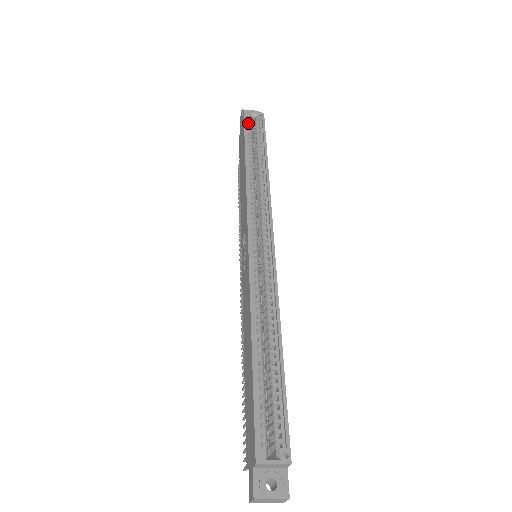
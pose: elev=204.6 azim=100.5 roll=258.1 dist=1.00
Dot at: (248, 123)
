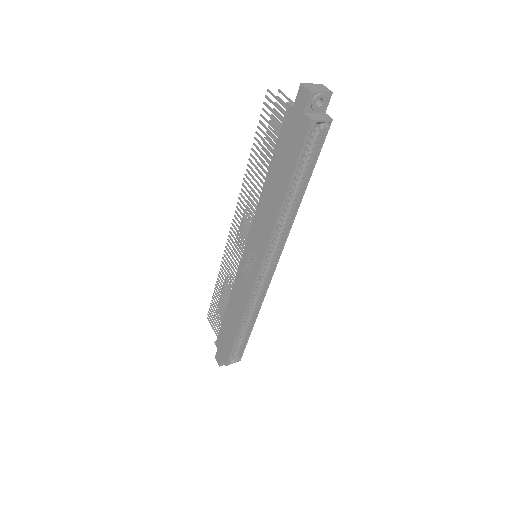
Dot at: (308, 134)
